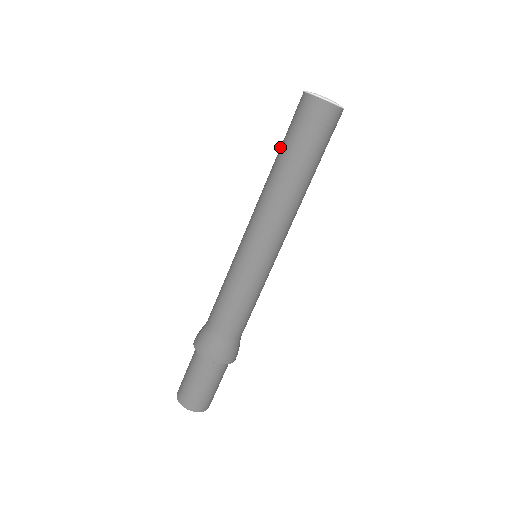
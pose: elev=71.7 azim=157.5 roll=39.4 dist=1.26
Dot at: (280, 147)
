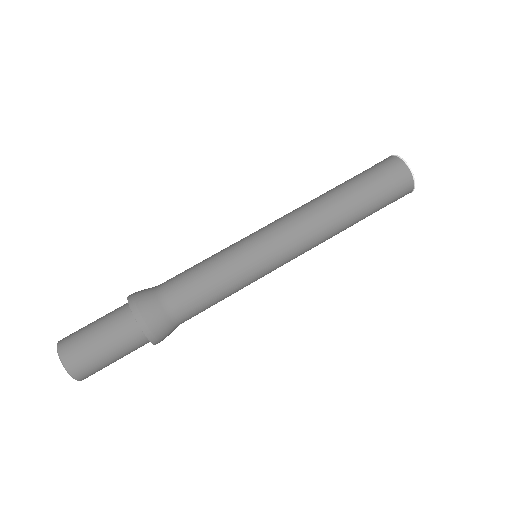
Dot at: occluded
